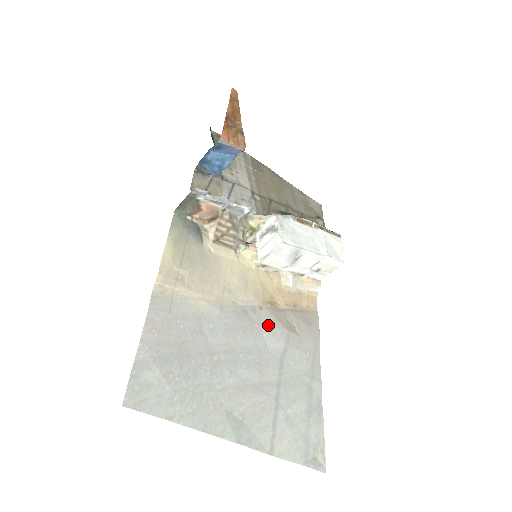
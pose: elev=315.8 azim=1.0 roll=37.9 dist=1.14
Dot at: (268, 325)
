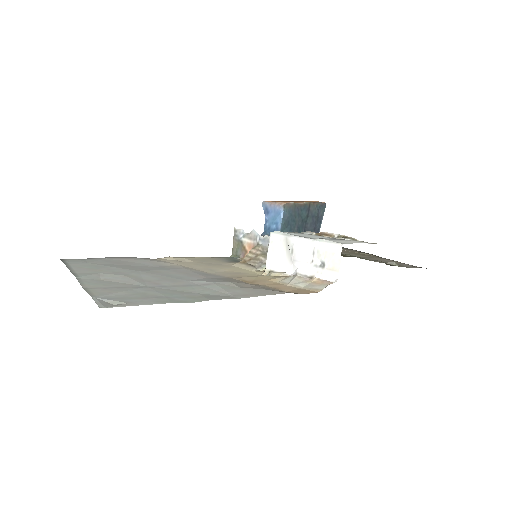
Dot at: (215, 279)
